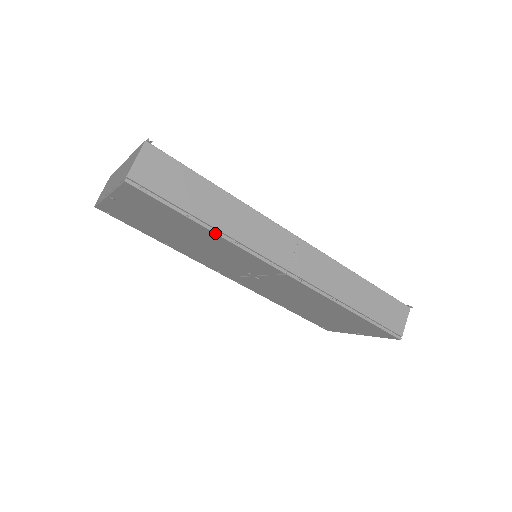
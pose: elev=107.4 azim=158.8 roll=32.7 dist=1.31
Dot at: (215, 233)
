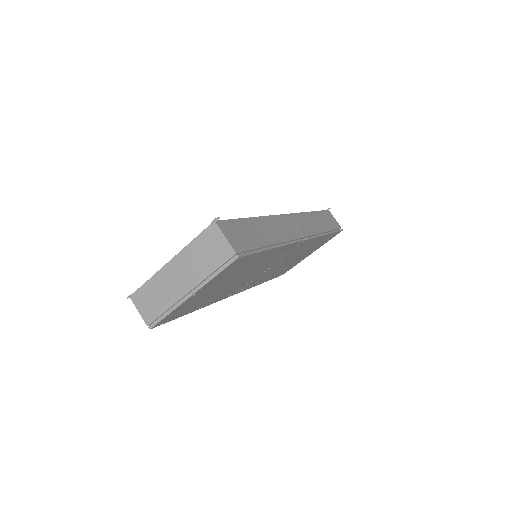
Dot at: (278, 247)
